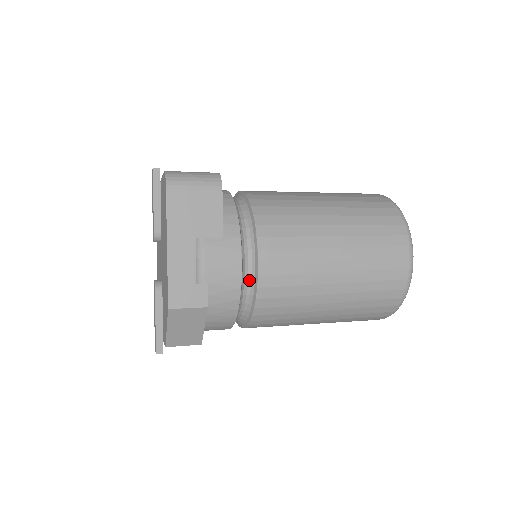
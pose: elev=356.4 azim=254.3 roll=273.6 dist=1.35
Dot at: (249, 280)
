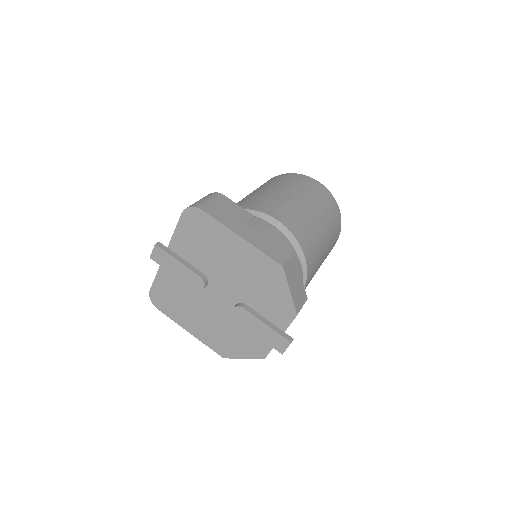
Dot at: occluded
